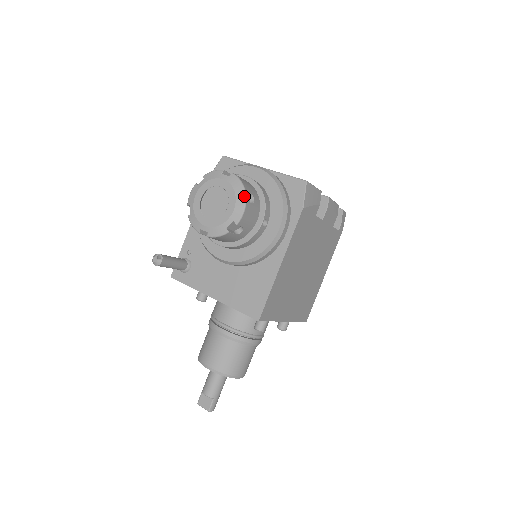
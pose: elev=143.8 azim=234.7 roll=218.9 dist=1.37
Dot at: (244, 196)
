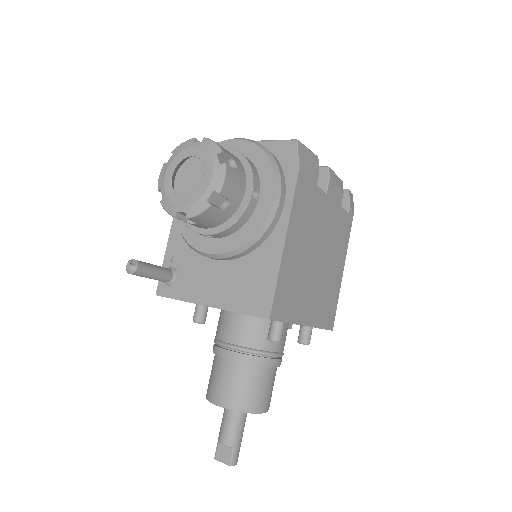
Dot at: (223, 161)
